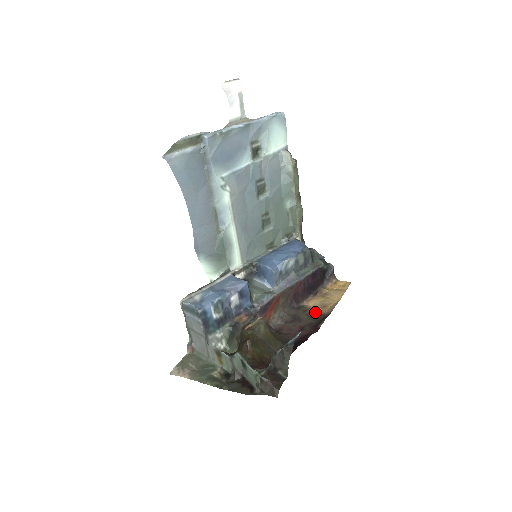
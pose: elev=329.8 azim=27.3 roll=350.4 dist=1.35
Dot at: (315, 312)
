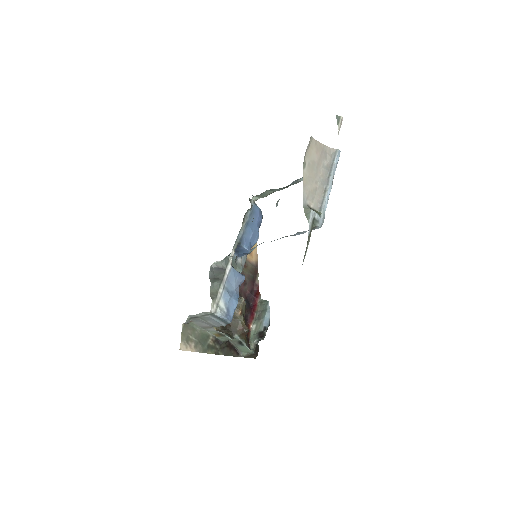
Dot at: (247, 262)
